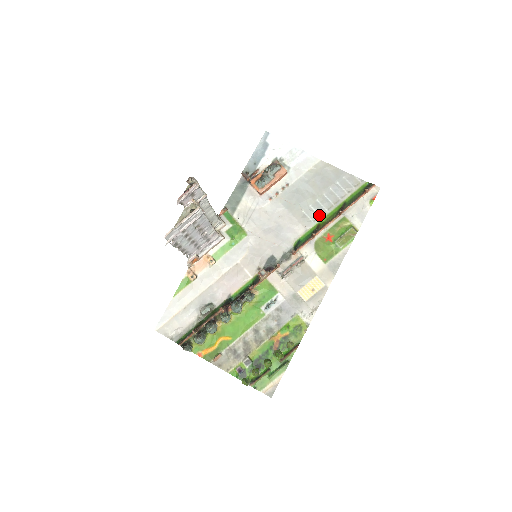
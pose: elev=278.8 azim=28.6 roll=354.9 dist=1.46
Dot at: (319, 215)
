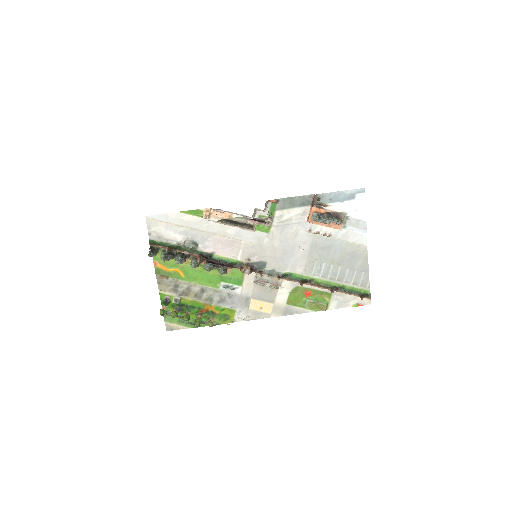
Dot at: (321, 275)
